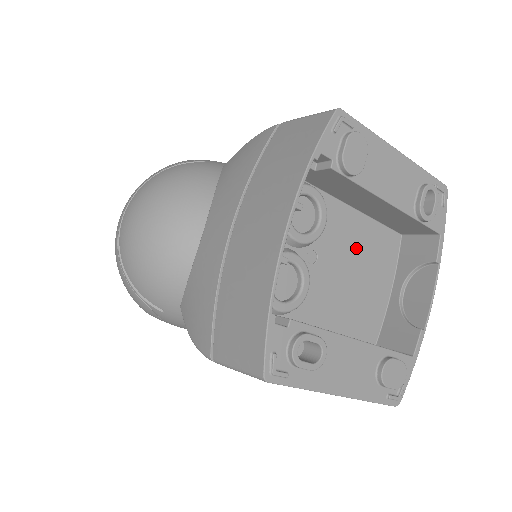
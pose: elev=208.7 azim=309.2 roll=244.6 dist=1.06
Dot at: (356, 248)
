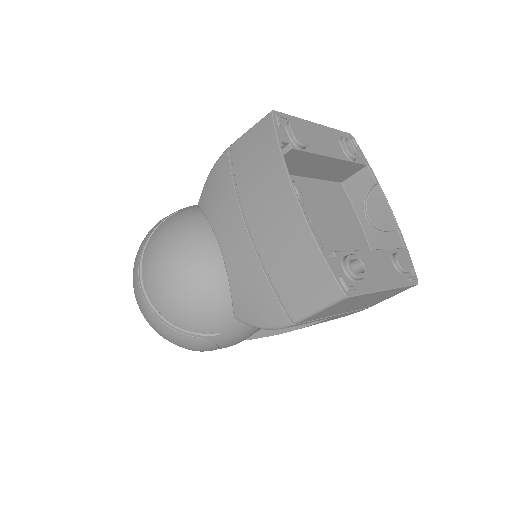
Dot at: (324, 203)
